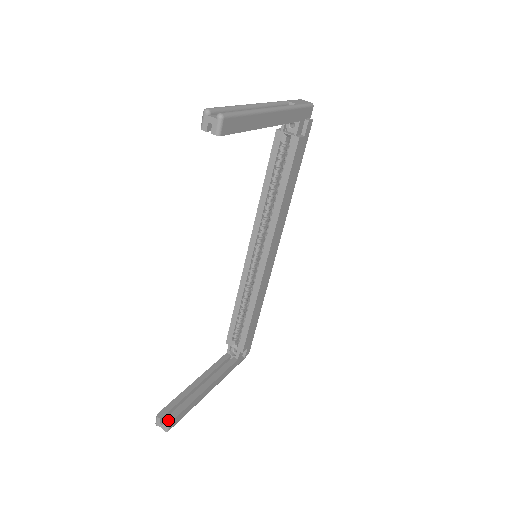
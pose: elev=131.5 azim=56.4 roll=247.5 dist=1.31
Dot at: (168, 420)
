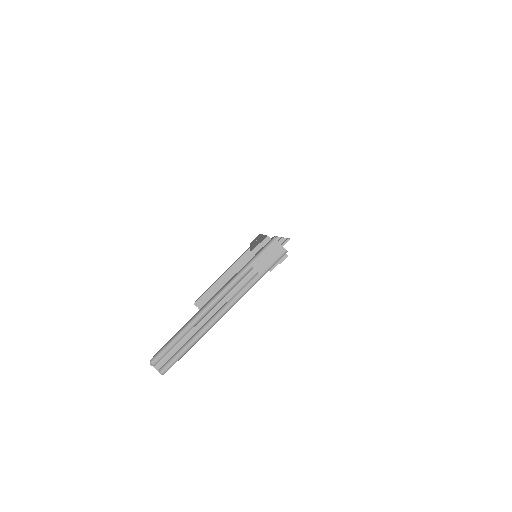
Dot at: occluded
